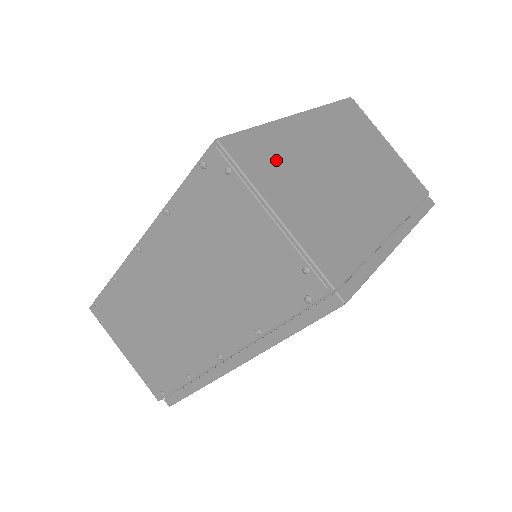
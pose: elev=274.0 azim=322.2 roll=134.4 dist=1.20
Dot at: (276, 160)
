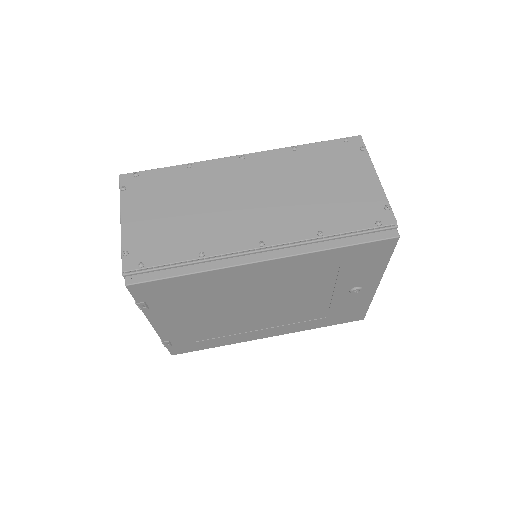
Dot at: occluded
